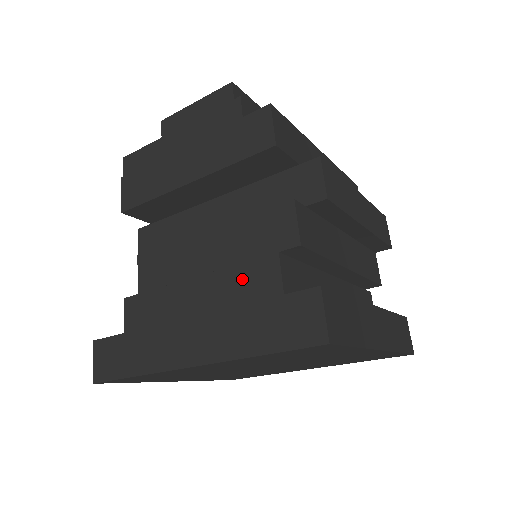
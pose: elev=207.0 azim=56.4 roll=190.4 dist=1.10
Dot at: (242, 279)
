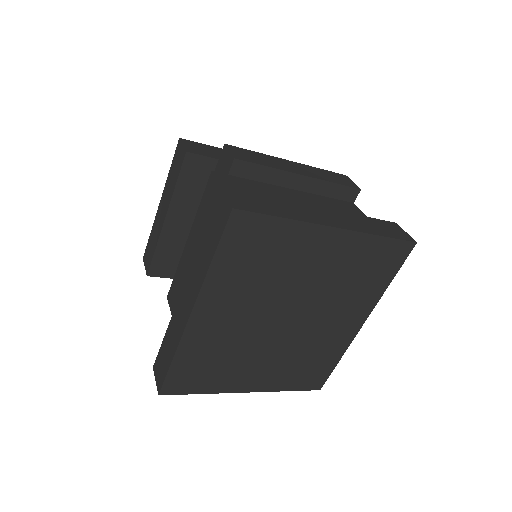
Dot at: occluded
